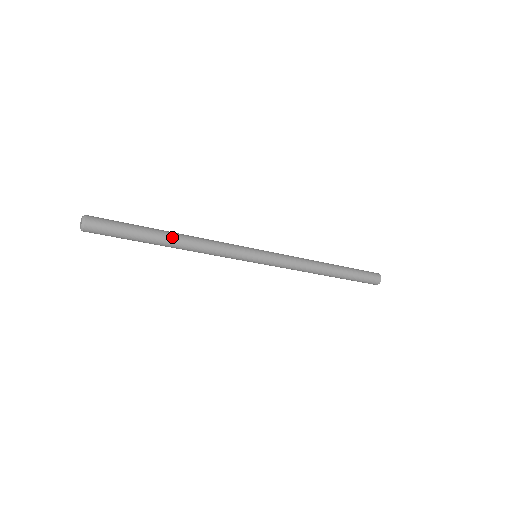
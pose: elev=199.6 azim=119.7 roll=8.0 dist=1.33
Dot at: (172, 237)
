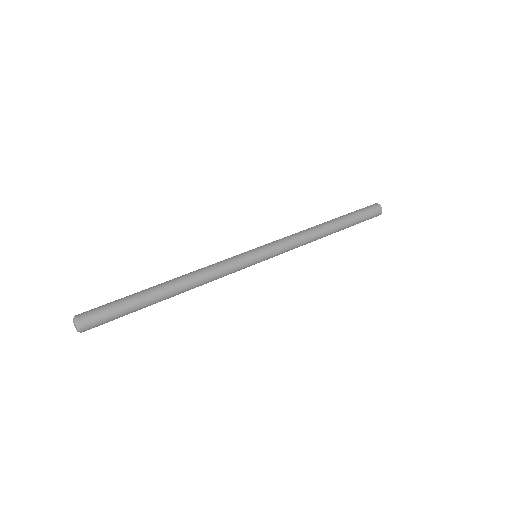
Dot at: occluded
